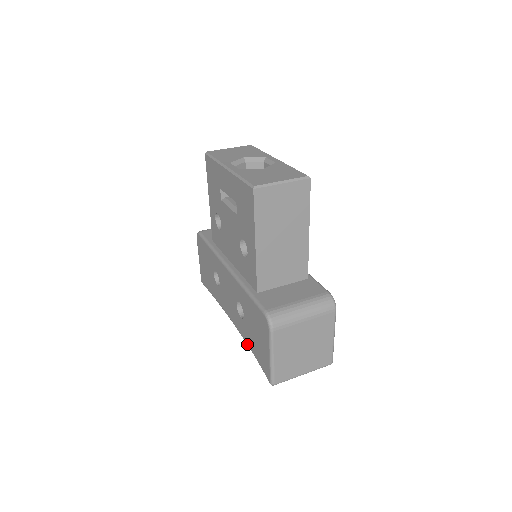
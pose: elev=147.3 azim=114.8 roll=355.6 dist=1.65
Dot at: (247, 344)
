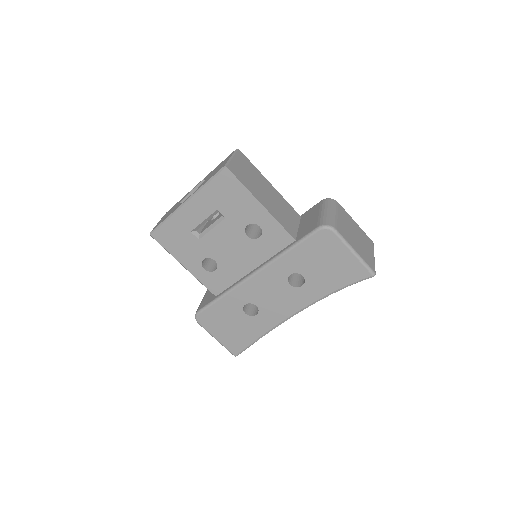
Dot at: (327, 295)
